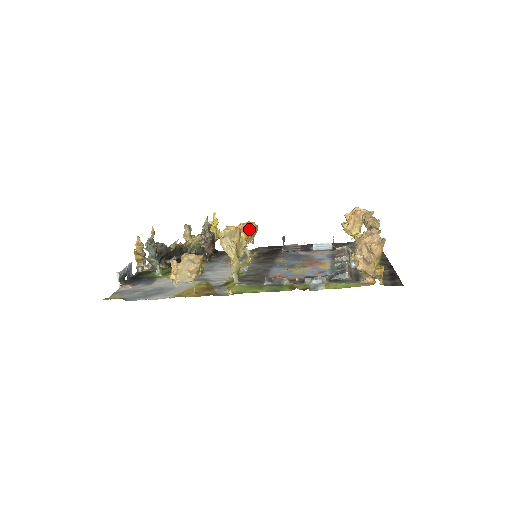
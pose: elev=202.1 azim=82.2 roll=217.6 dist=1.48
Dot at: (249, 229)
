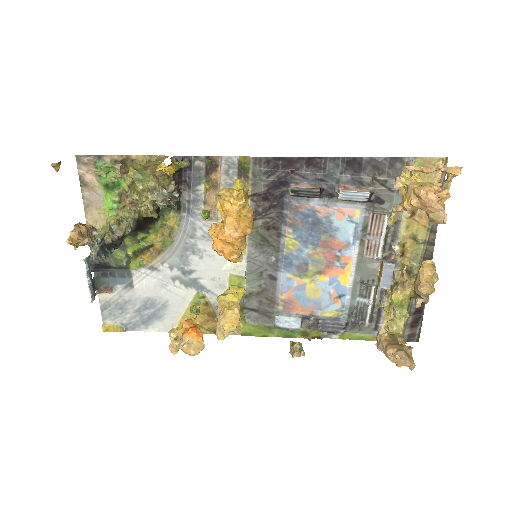
Dot at: occluded
